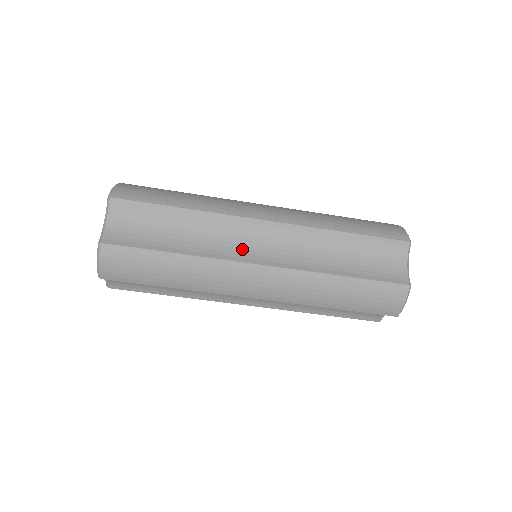
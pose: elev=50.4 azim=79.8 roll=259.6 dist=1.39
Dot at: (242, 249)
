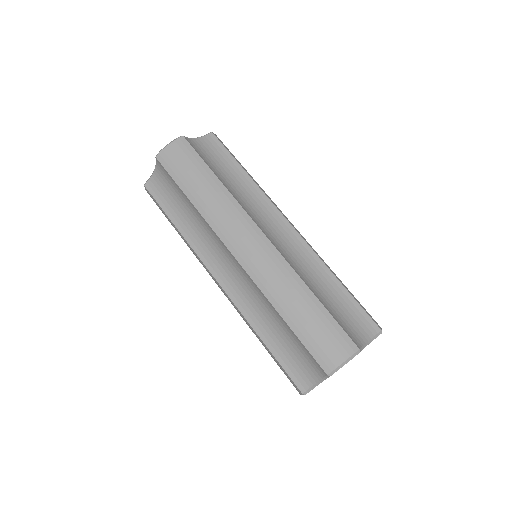
Dot at: (259, 219)
